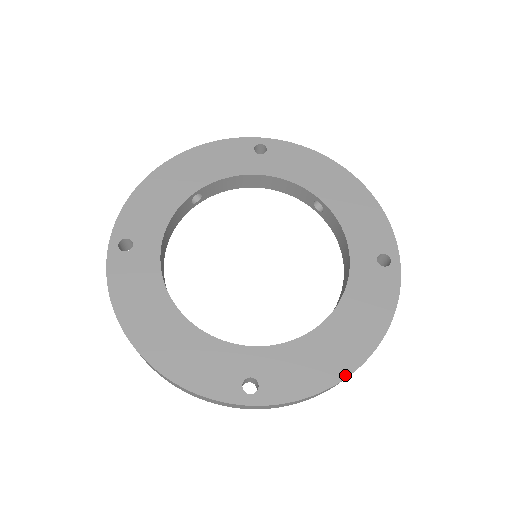
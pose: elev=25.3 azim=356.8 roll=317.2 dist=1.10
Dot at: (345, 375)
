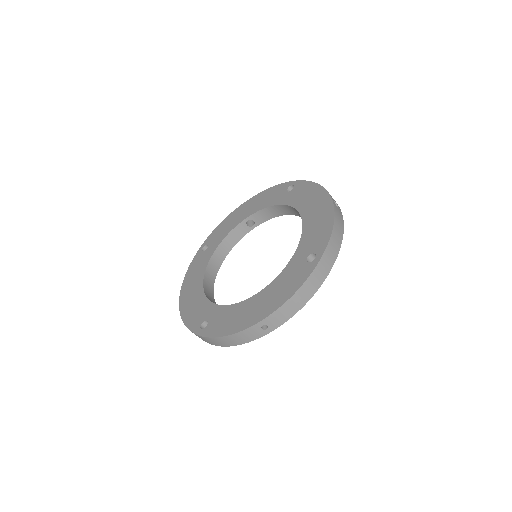
Dot at: (244, 328)
